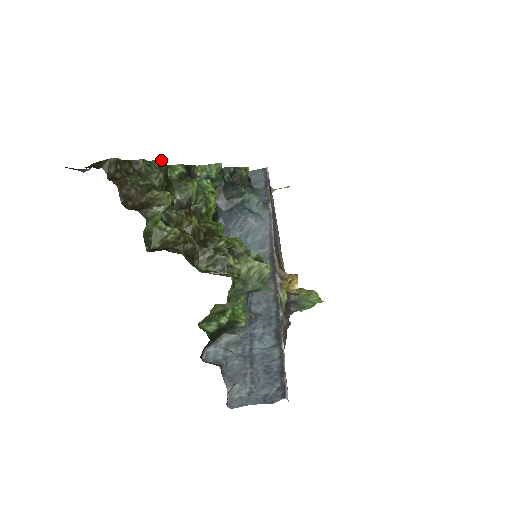
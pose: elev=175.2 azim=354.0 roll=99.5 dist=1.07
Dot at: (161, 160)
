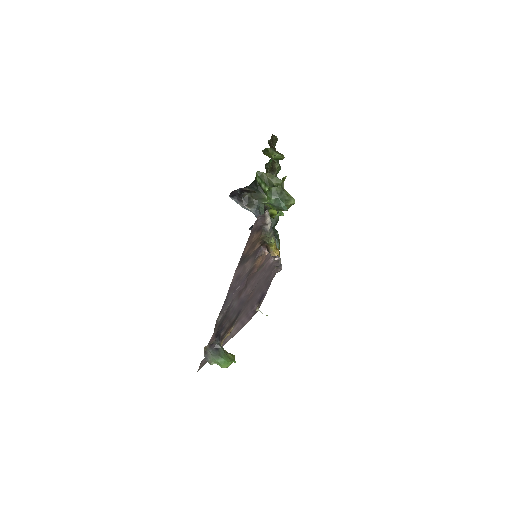
Dot at: occluded
